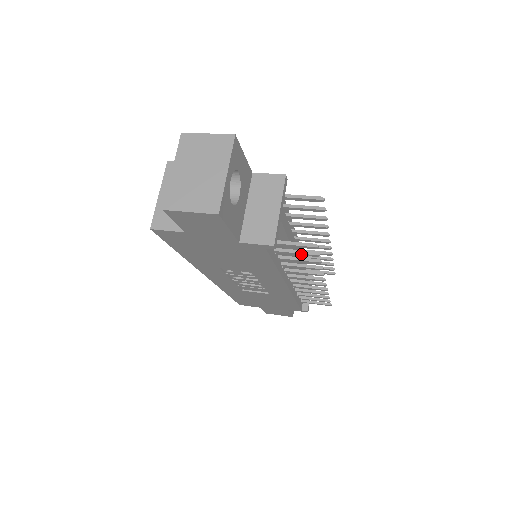
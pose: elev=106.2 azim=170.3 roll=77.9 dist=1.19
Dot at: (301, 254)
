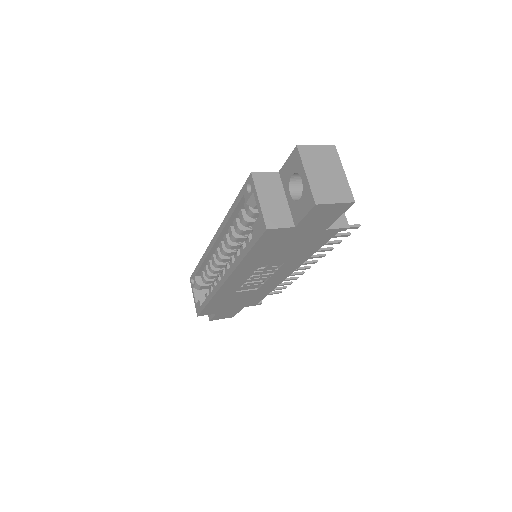
Dot at: (339, 236)
